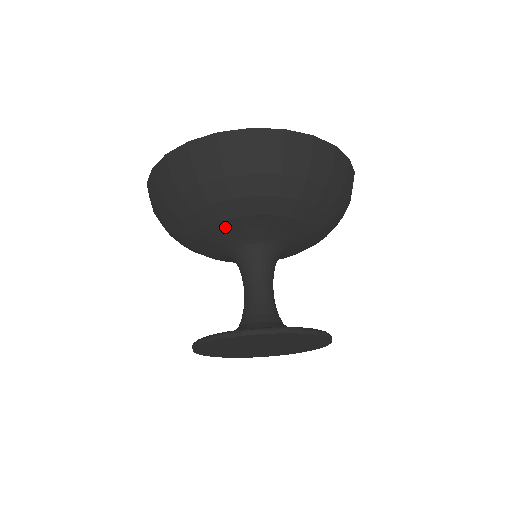
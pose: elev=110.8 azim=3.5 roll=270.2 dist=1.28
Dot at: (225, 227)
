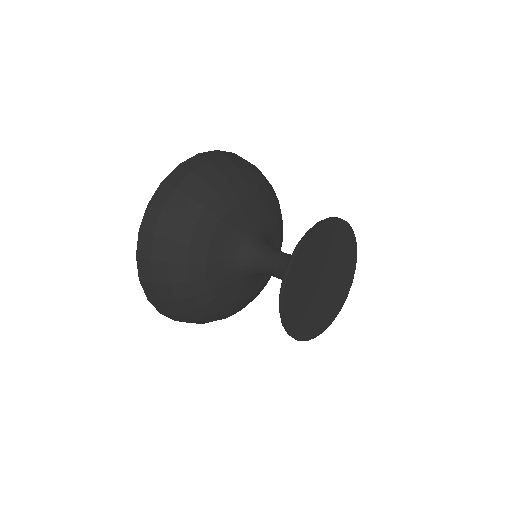
Dot at: (258, 208)
